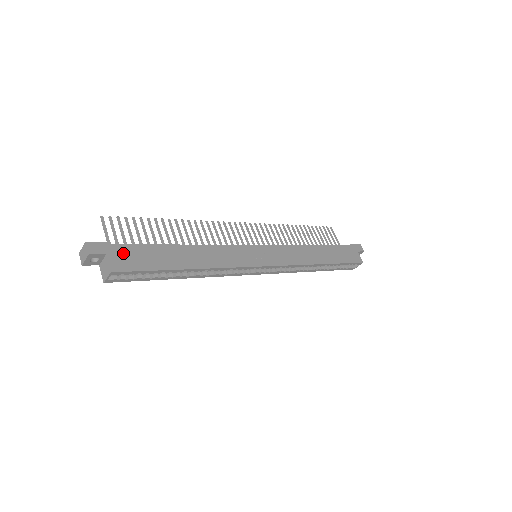
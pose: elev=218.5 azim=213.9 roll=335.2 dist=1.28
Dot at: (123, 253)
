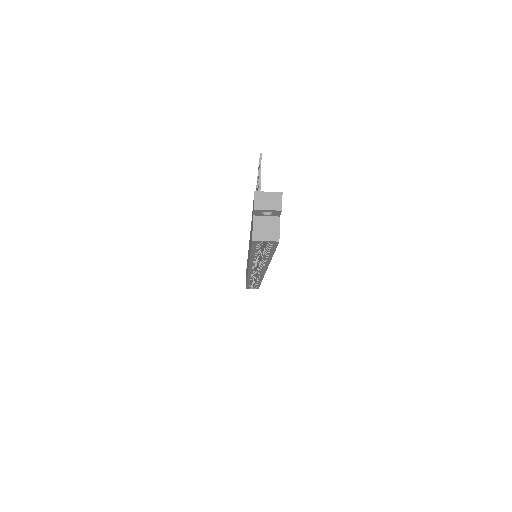
Dot at: occluded
